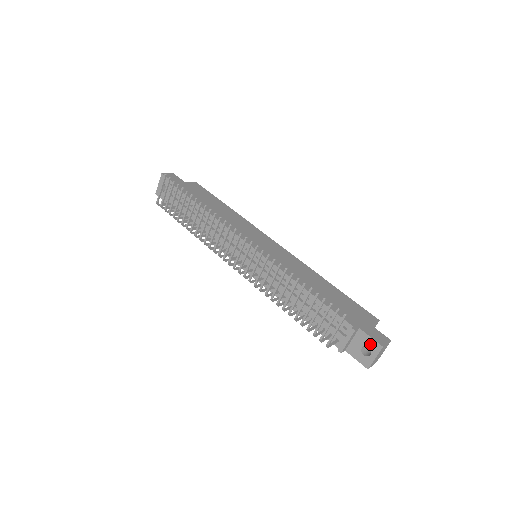
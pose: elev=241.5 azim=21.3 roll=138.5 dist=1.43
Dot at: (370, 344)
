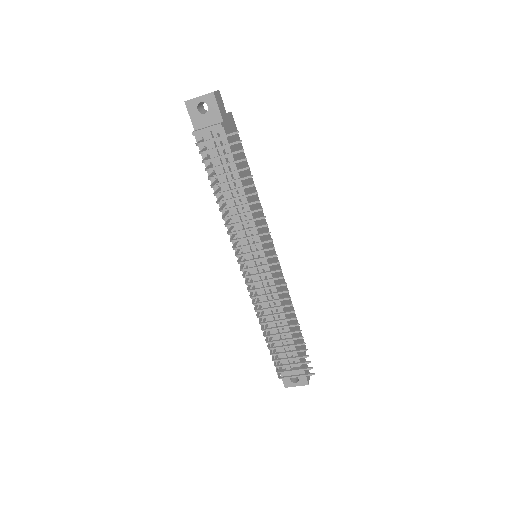
Dot at: (301, 378)
